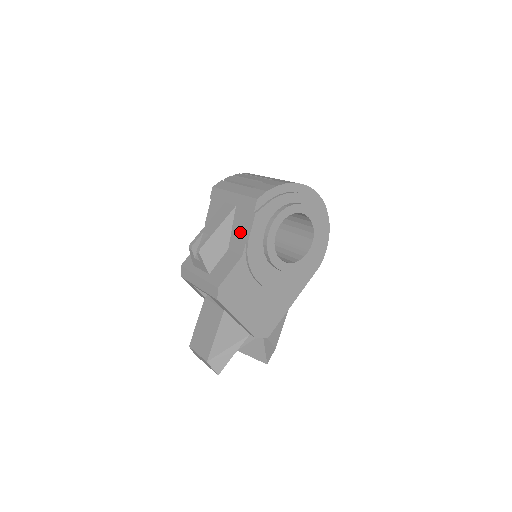
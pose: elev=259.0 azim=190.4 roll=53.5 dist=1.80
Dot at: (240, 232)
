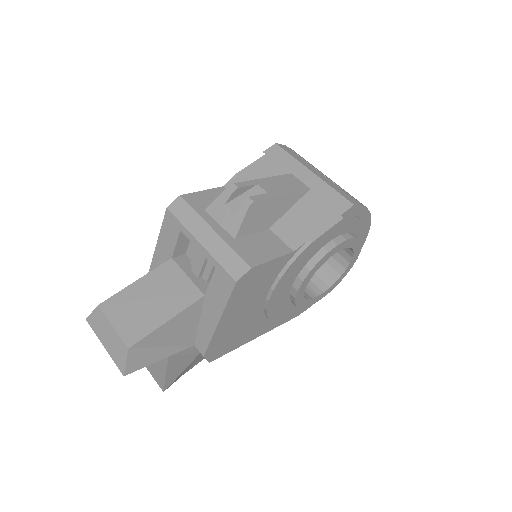
Dot at: (304, 222)
